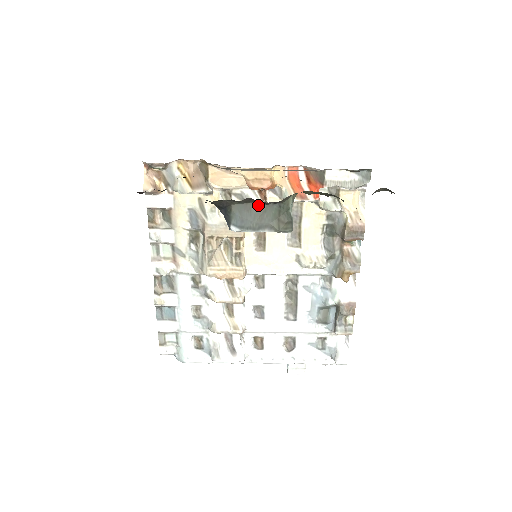
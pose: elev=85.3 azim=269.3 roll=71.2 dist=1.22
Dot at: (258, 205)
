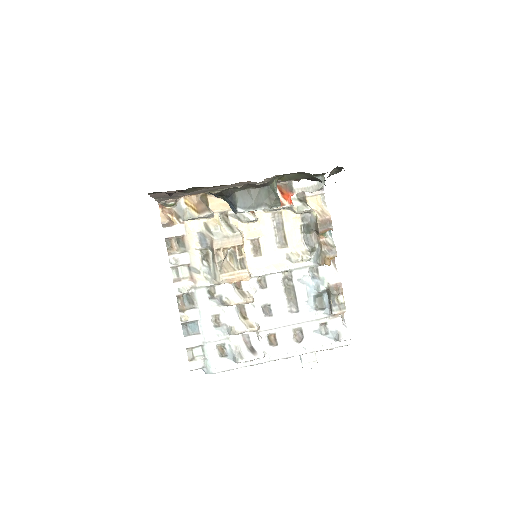
Dot at: (253, 190)
